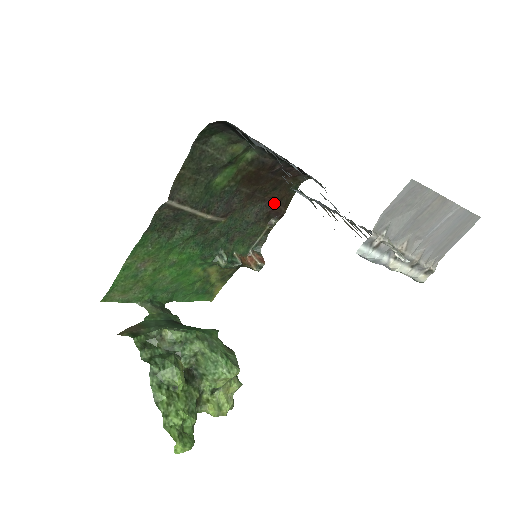
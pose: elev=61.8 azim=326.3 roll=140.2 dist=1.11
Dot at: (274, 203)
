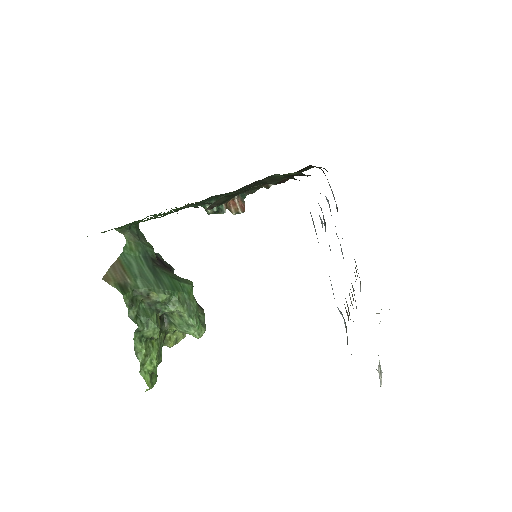
Dot at: occluded
